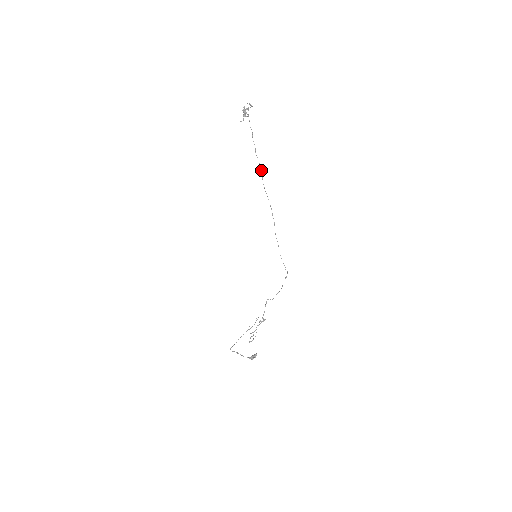
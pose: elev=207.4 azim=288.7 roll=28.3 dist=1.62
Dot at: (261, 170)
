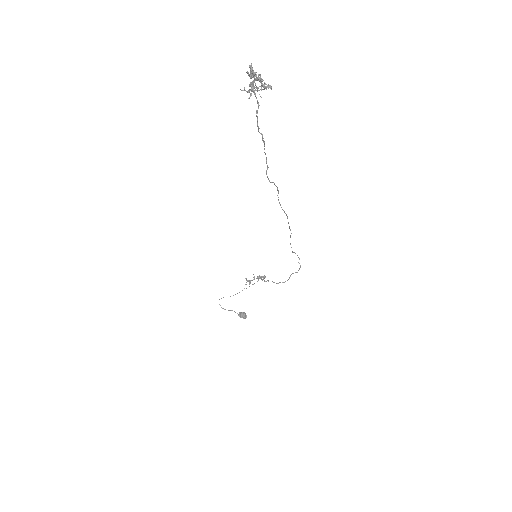
Dot at: (277, 187)
